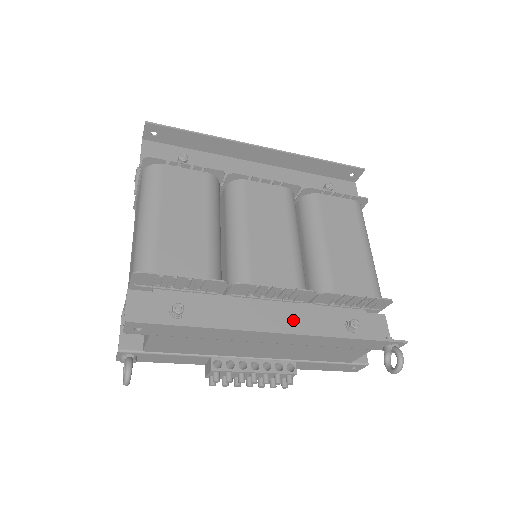
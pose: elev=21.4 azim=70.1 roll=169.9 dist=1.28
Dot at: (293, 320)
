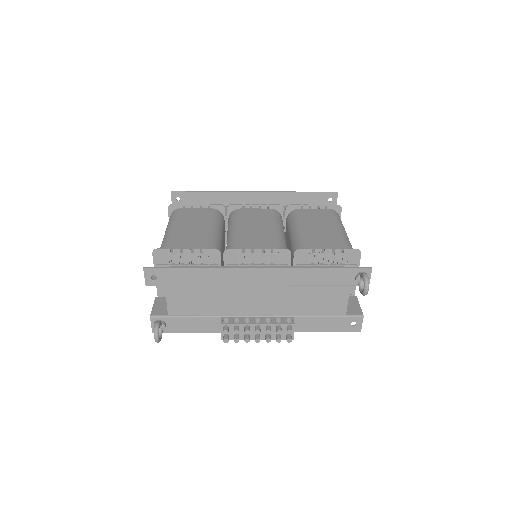
Dot at: occluded
